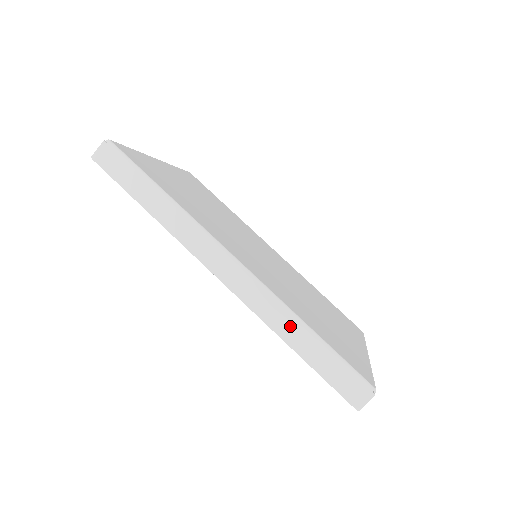
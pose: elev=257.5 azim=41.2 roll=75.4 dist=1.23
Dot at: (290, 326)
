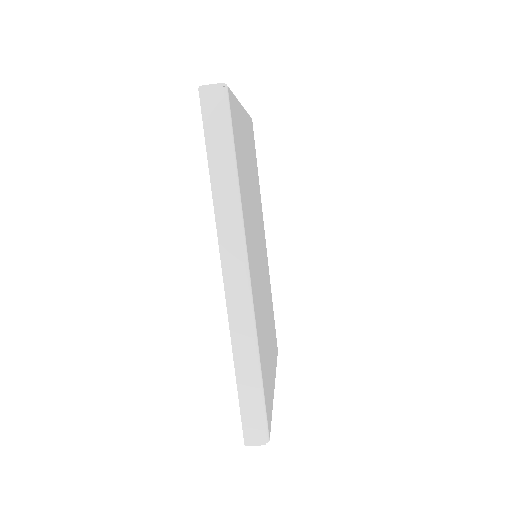
Dot at: (248, 356)
